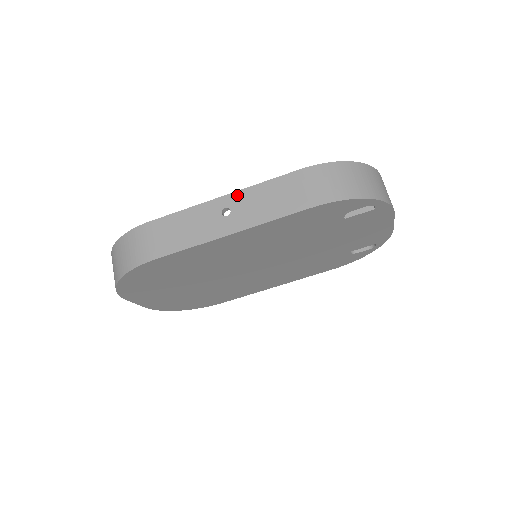
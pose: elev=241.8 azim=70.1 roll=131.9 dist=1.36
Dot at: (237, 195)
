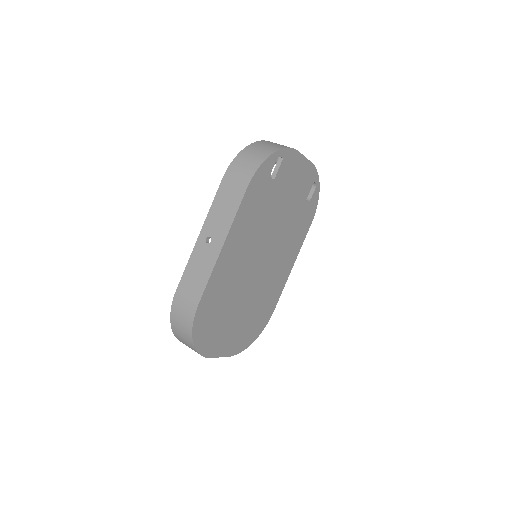
Dot at: (205, 226)
